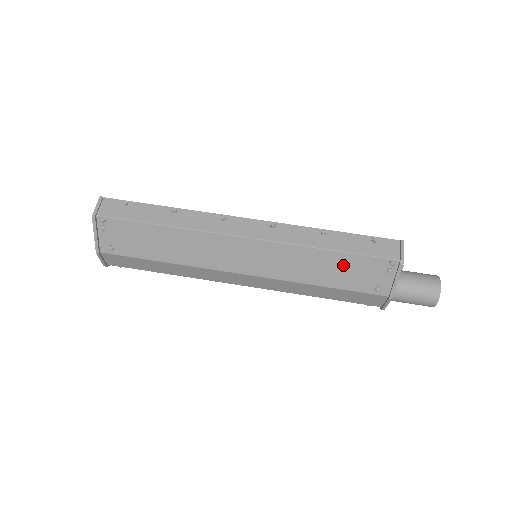
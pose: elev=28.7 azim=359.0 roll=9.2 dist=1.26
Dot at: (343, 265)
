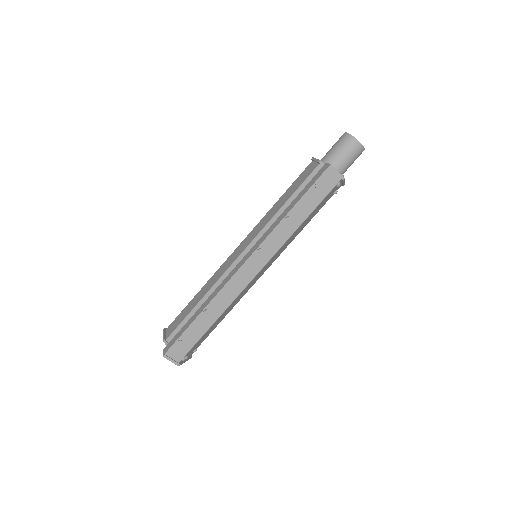
Dot at: occluded
